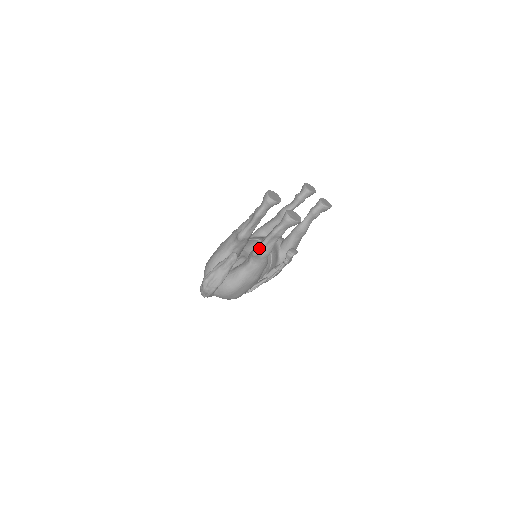
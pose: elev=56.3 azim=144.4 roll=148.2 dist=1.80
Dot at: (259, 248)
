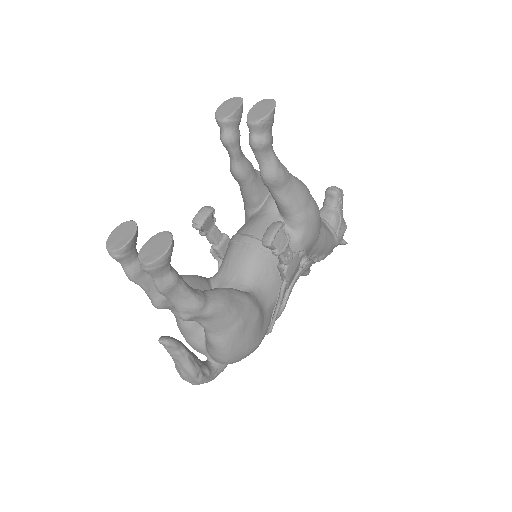
Dot at: (177, 312)
